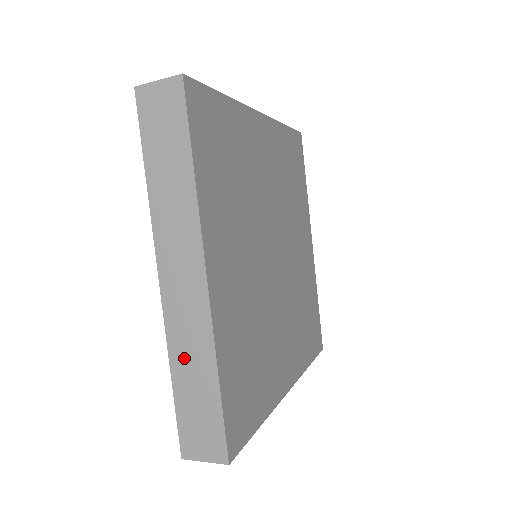
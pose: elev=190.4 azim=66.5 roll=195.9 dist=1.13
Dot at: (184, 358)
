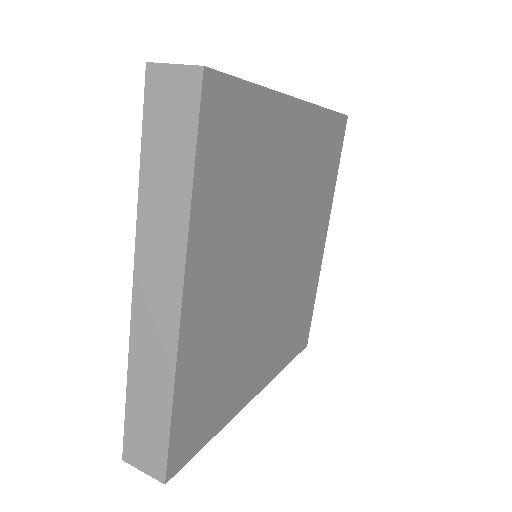
Dot at: (143, 373)
